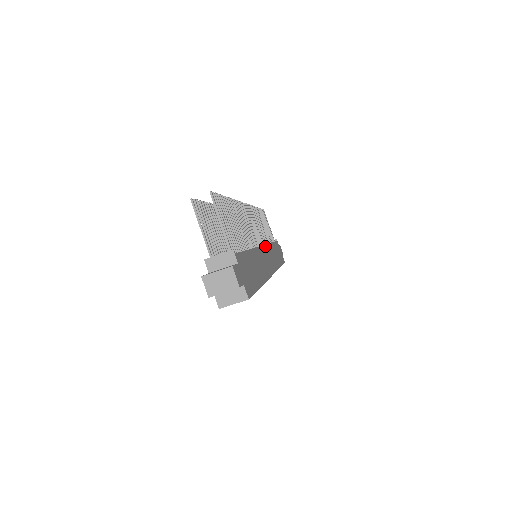
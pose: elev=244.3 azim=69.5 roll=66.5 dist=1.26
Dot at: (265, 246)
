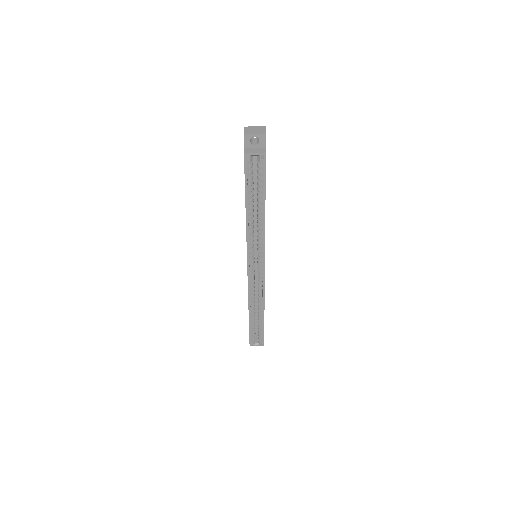
Dot at: occluded
